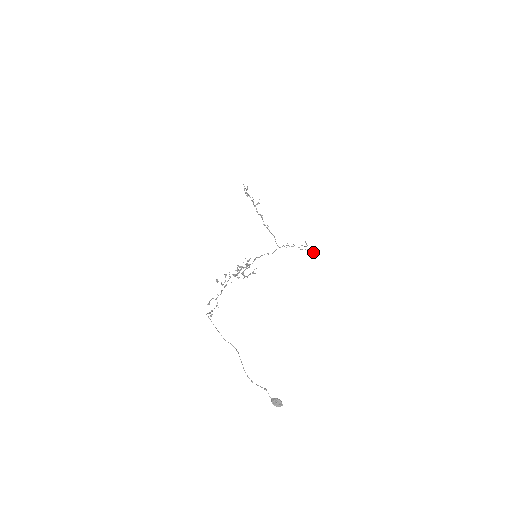
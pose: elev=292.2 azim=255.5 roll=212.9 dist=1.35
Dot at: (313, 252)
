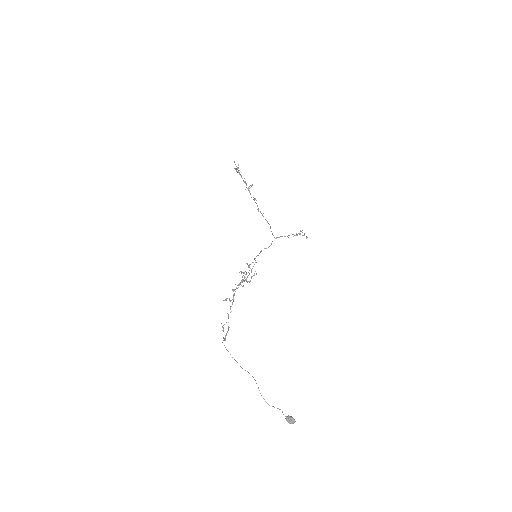
Dot at: (306, 237)
